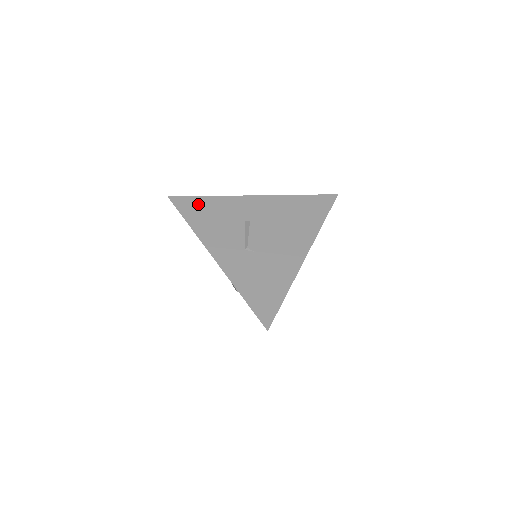
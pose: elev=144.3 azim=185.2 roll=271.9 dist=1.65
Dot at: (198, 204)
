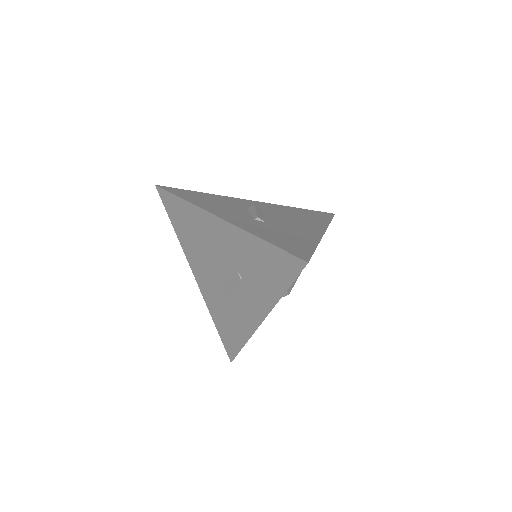
Dot at: (191, 193)
